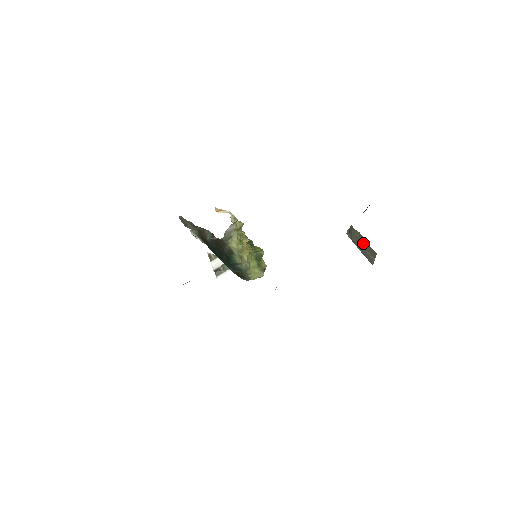
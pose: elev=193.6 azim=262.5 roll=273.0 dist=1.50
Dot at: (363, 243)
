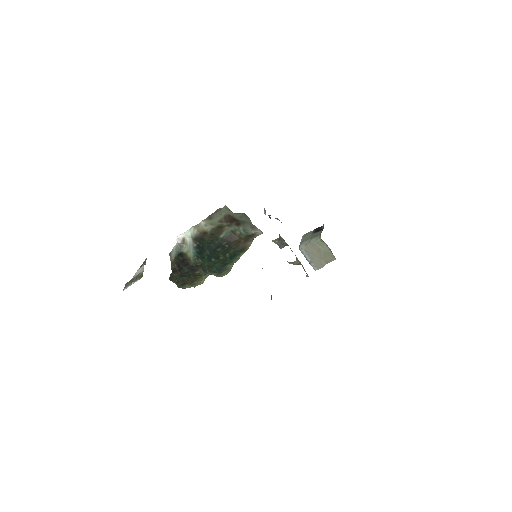
Dot at: (324, 252)
